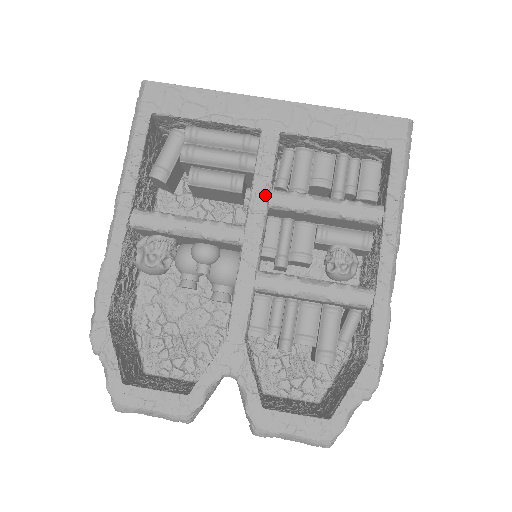
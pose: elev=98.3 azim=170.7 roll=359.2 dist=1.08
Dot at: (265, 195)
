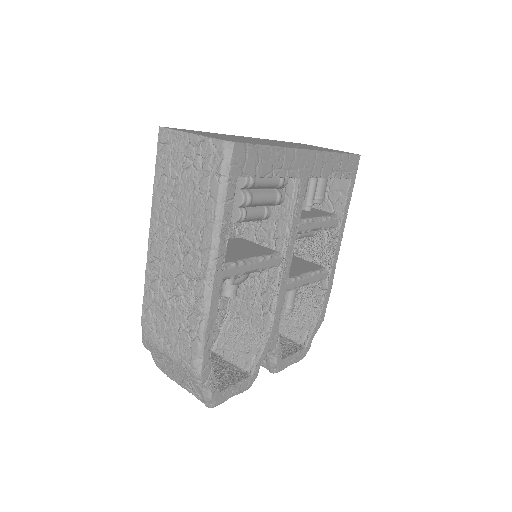
Dot at: (296, 230)
